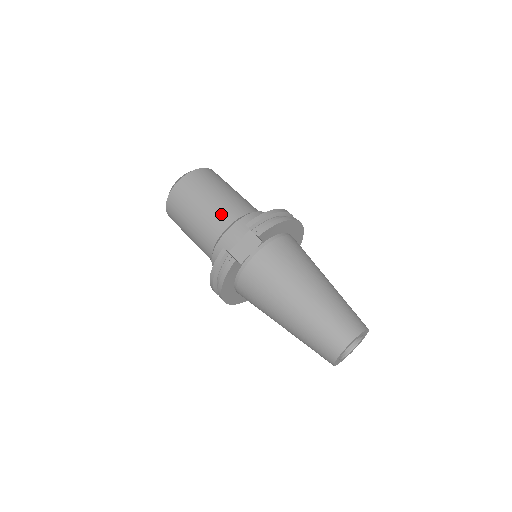
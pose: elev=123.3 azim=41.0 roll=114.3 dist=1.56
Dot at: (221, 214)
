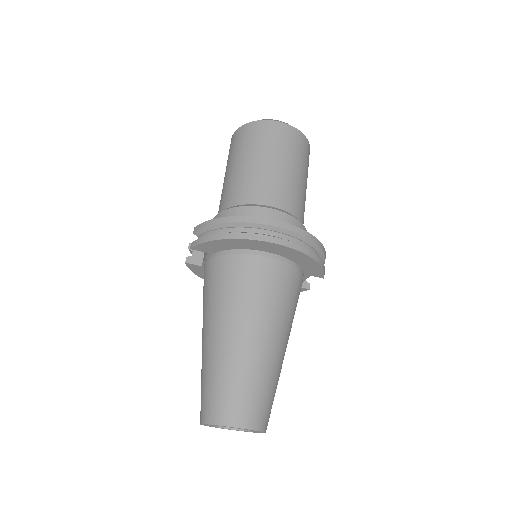
Dot at: (223, 196)
